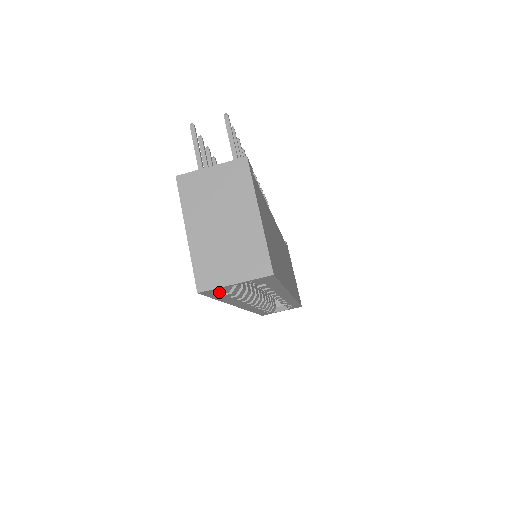
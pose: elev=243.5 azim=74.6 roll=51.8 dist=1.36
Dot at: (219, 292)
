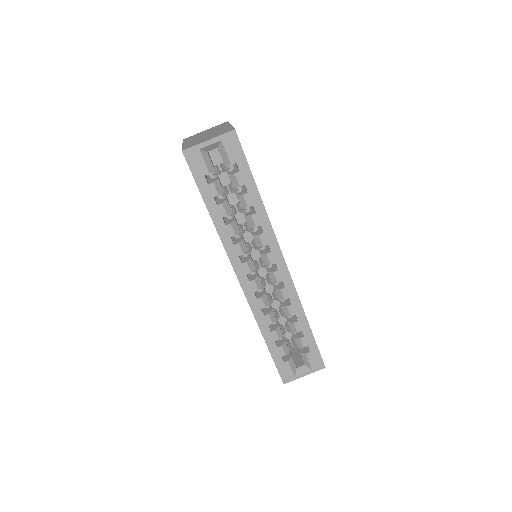
Dot at: (200, 166)
